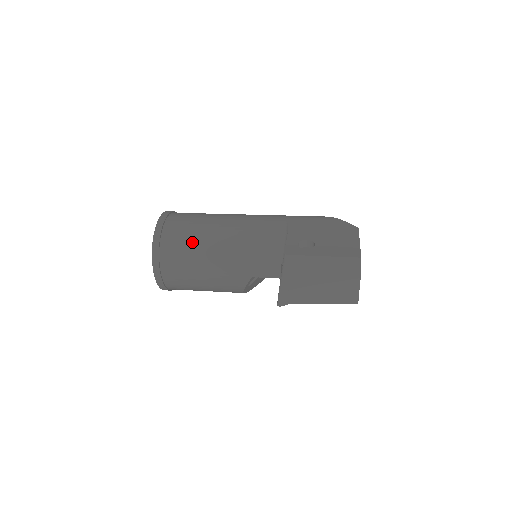
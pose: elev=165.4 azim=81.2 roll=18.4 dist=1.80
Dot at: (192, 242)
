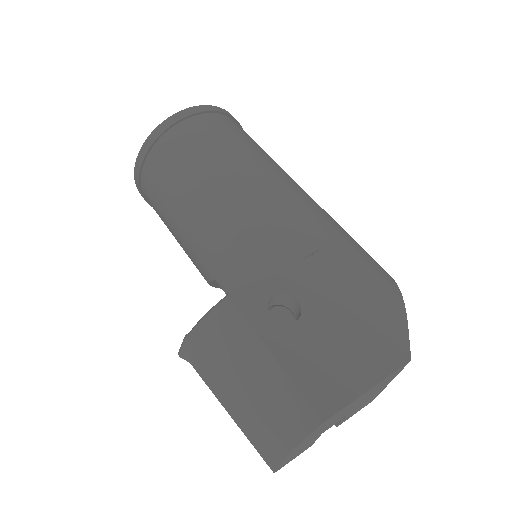
Dot at: (186, 169)
